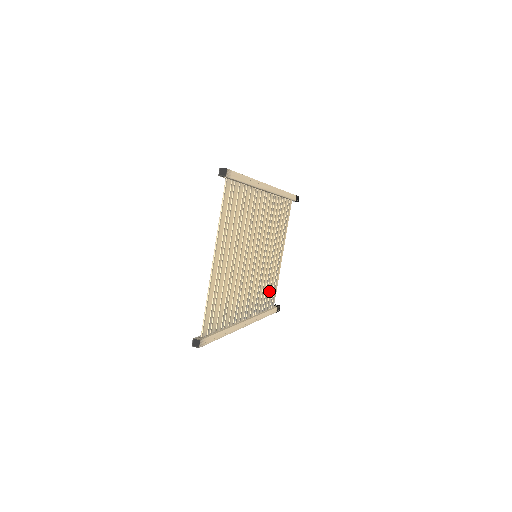
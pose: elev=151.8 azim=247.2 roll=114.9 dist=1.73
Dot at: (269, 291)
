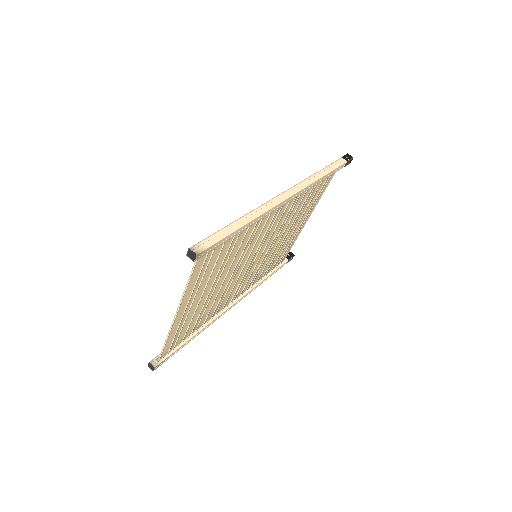
Dot at: (278, 257)
